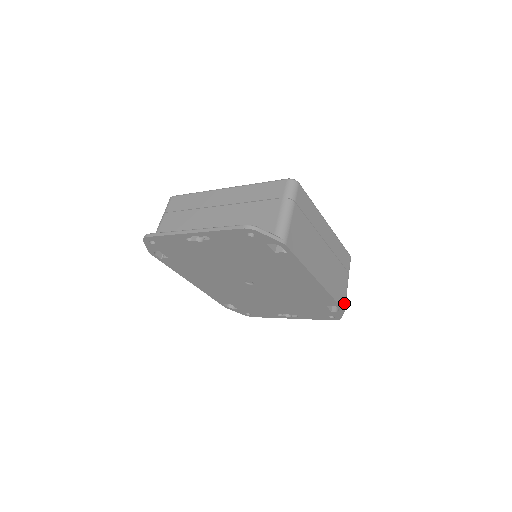
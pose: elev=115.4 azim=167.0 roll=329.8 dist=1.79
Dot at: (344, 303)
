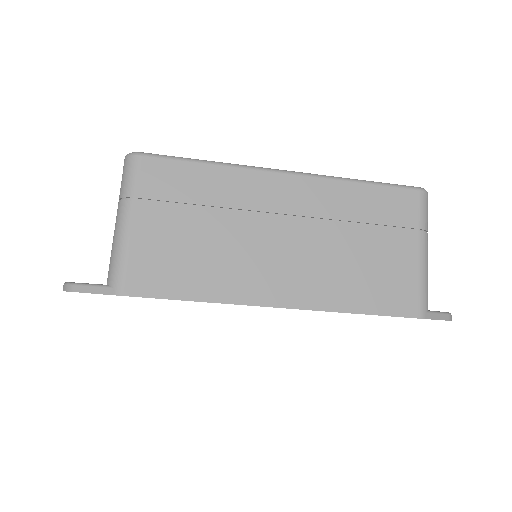
Dot at: (414, 303)
